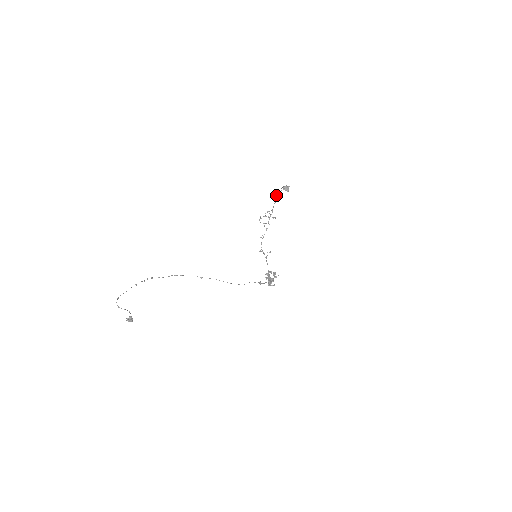
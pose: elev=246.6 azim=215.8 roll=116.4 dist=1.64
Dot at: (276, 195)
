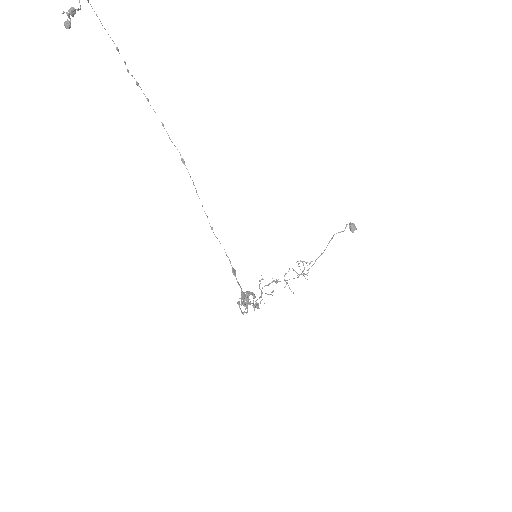
Dot at: (332, 237)
